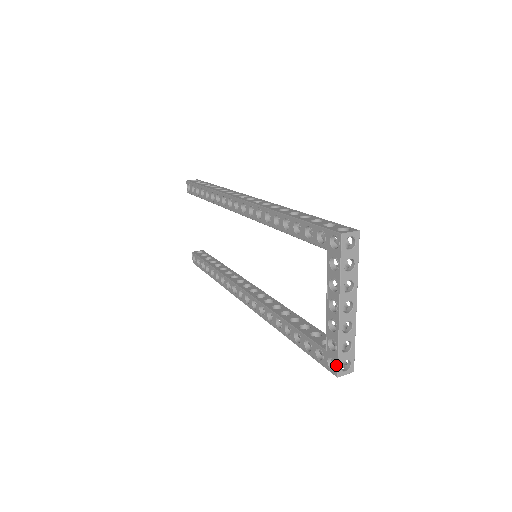
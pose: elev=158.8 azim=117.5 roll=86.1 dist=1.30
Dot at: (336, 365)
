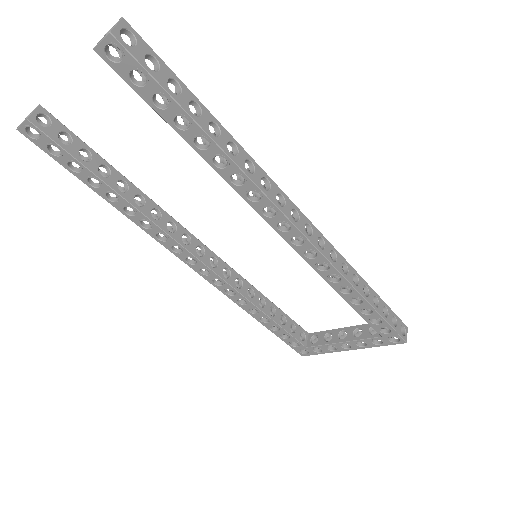
Dot at: (309, 355)
